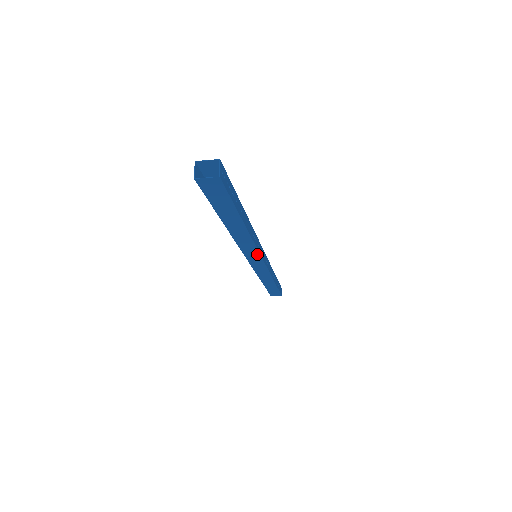
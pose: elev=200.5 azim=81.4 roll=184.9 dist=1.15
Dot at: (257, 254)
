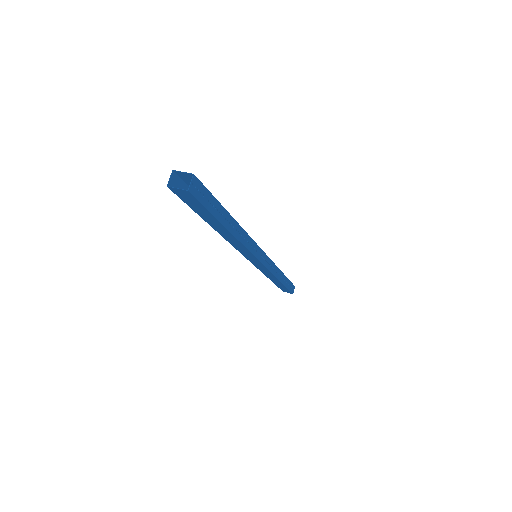
Dot at: (252, 256)
